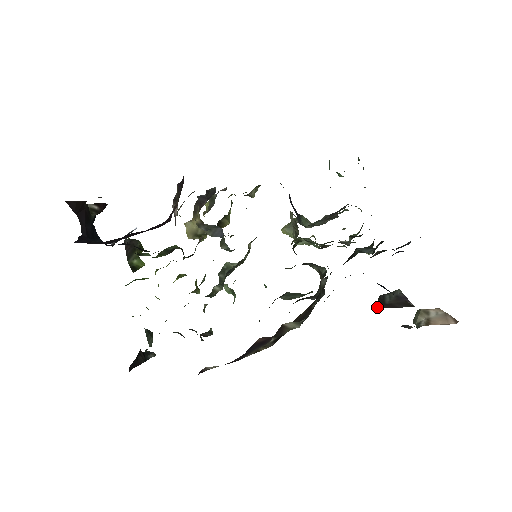
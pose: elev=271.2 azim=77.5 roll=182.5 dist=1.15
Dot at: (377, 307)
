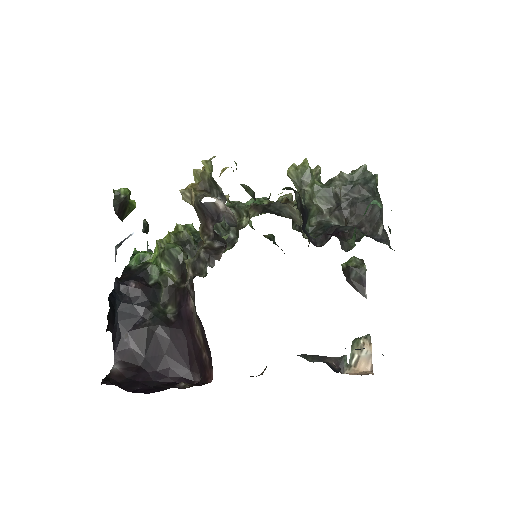
Dot at: (343, 273)
